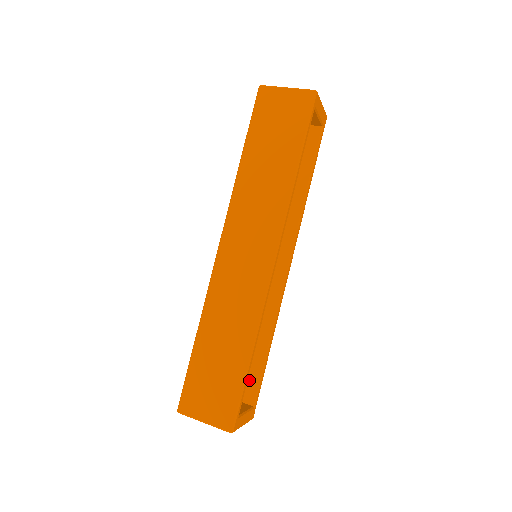
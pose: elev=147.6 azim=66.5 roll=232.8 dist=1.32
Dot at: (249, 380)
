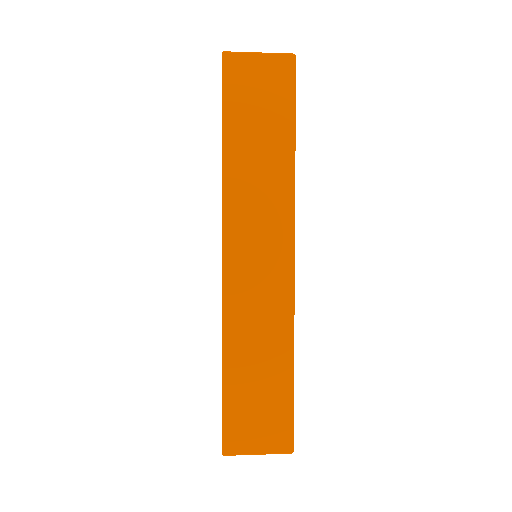
Dot at: occluded
